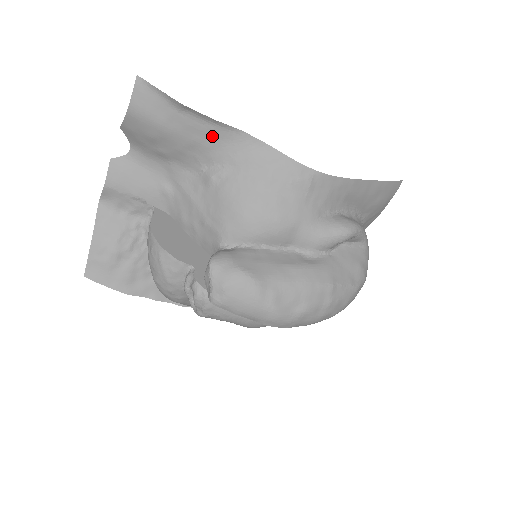
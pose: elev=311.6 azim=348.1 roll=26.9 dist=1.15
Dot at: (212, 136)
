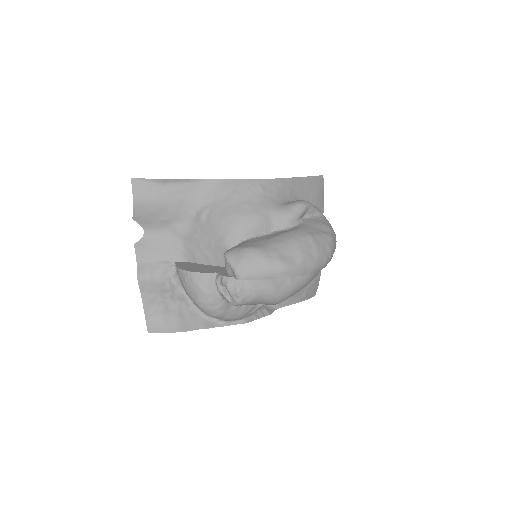
Dot at: (189, 191)
